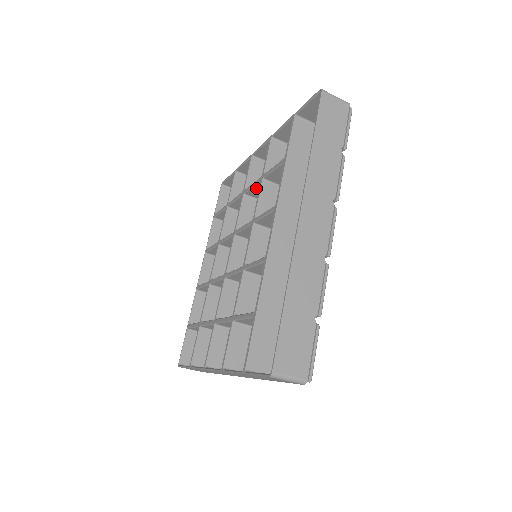
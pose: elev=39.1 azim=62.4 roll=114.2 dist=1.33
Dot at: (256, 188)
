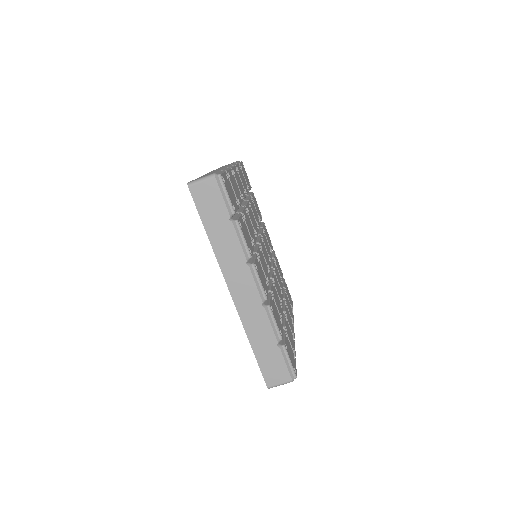
Dot at: occluded
